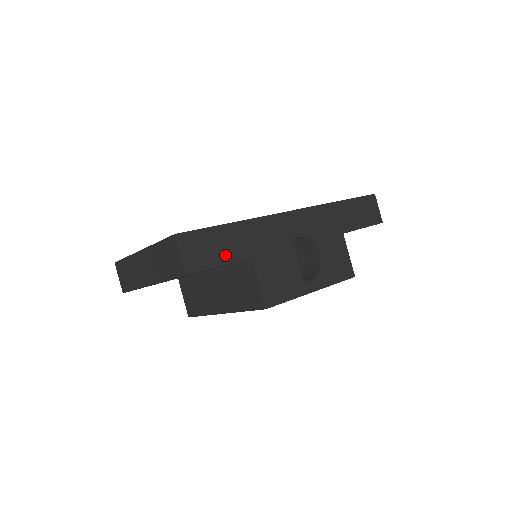
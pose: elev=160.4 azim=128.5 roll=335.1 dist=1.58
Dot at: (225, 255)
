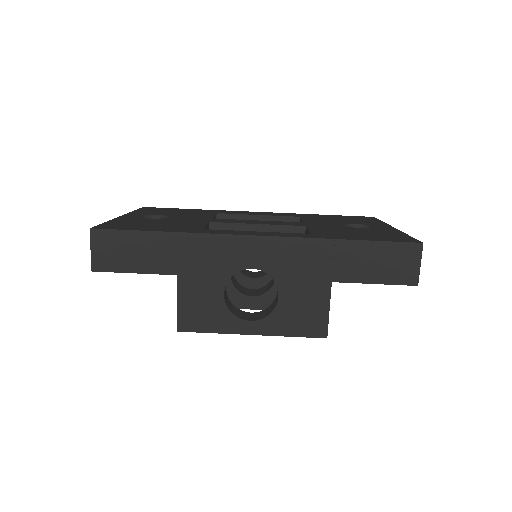
Dot at: (143, 263)
